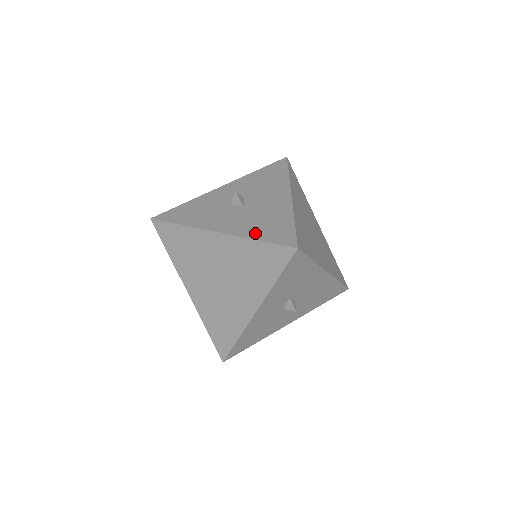
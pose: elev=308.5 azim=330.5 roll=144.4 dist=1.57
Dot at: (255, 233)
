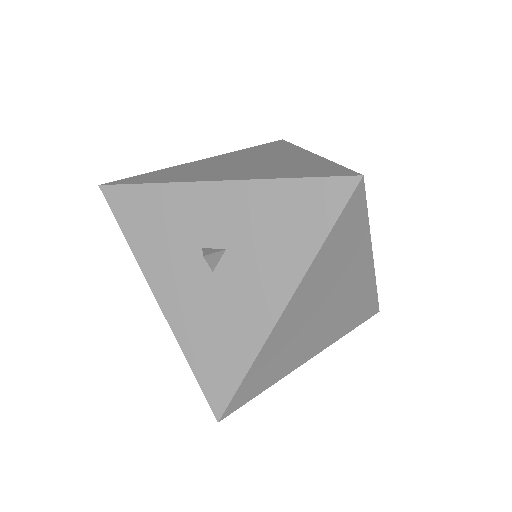
Dot at: (193, 348)
